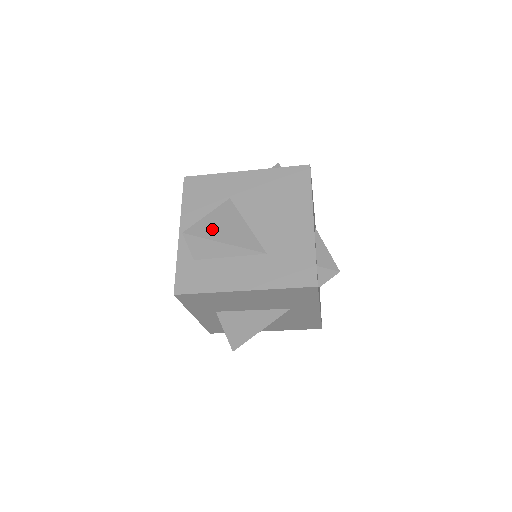
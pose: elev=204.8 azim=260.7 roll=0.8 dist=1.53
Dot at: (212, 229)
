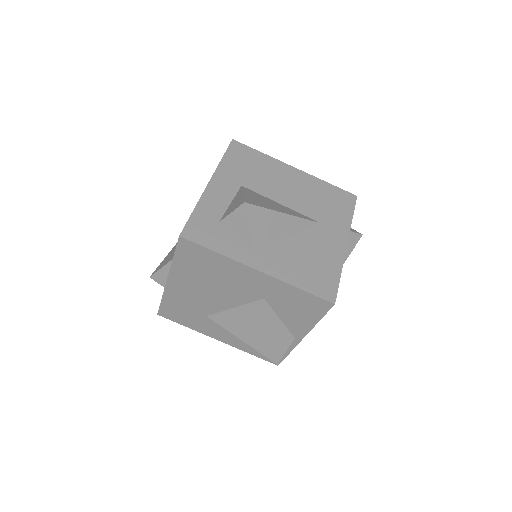
Dot at: occluded
